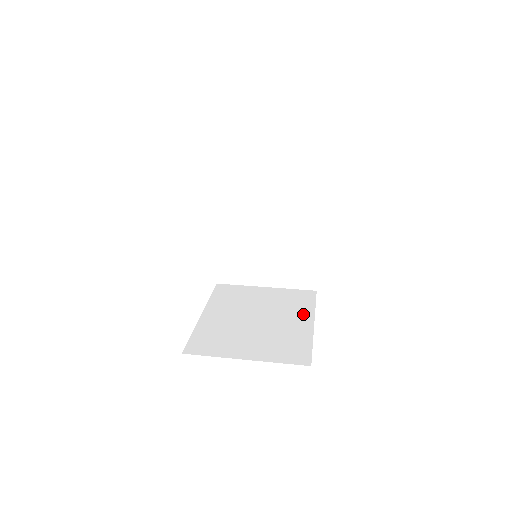
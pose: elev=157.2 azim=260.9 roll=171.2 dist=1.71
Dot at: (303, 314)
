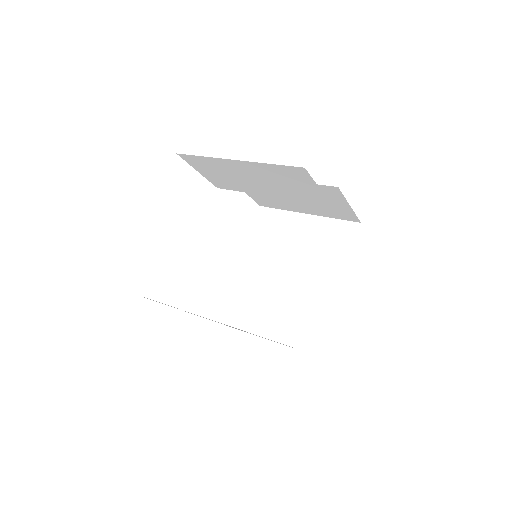
Dot at: (334, 270)
